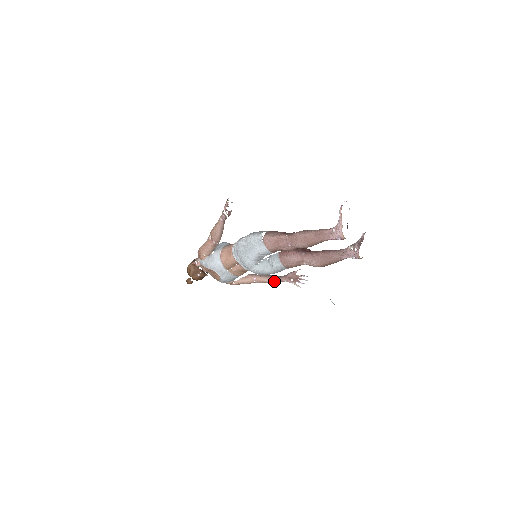
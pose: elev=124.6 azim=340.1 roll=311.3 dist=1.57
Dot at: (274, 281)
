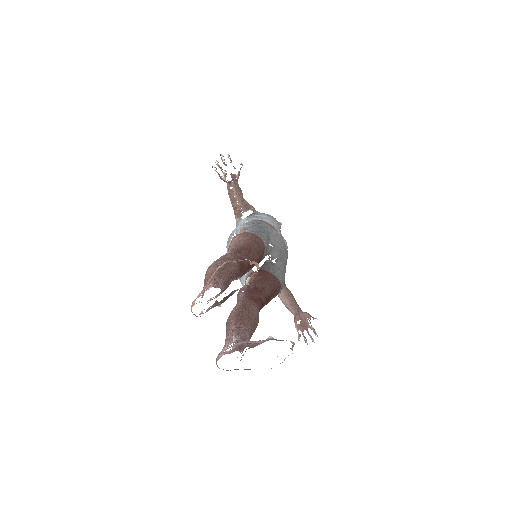
Dot at: (286, 306)
